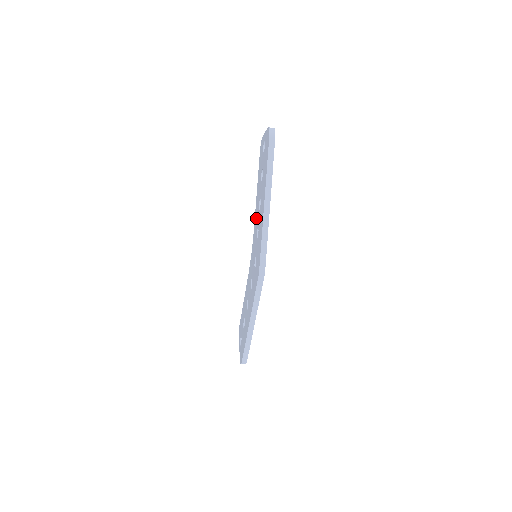
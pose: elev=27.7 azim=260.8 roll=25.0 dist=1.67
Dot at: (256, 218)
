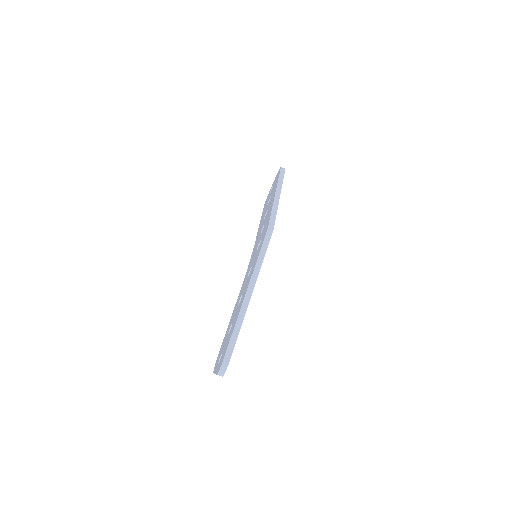
Dot at: (259, 231)
